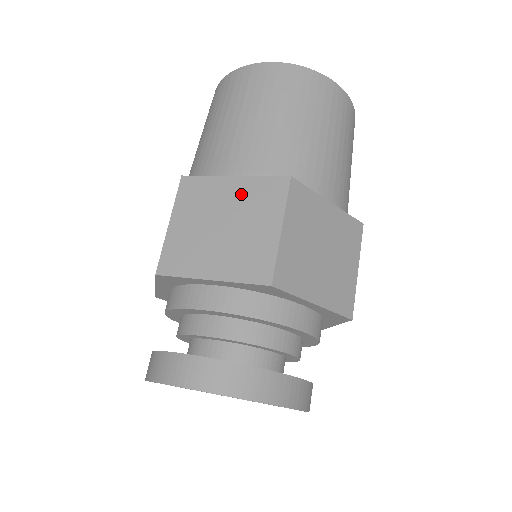
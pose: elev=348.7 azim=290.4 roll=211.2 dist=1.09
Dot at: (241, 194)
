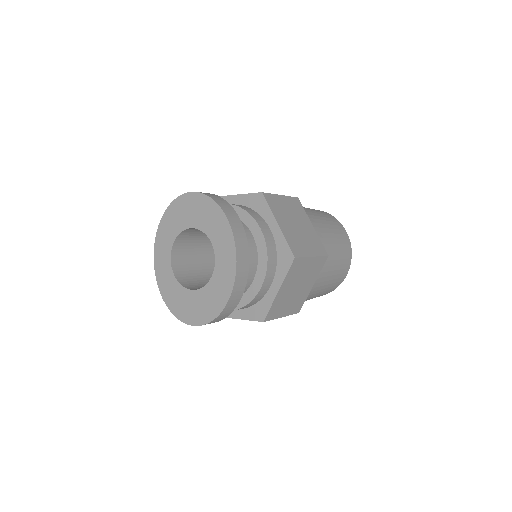
Dot at: occluded
